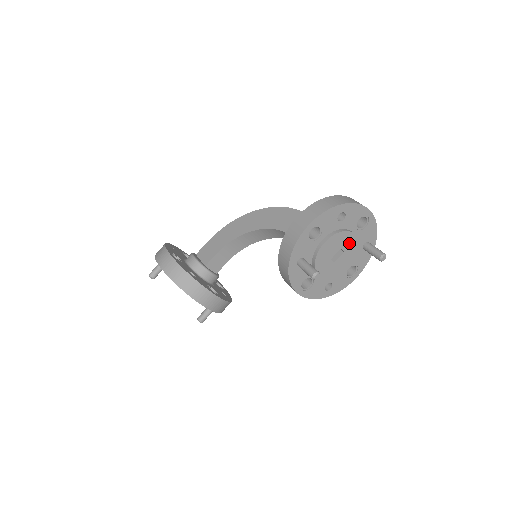
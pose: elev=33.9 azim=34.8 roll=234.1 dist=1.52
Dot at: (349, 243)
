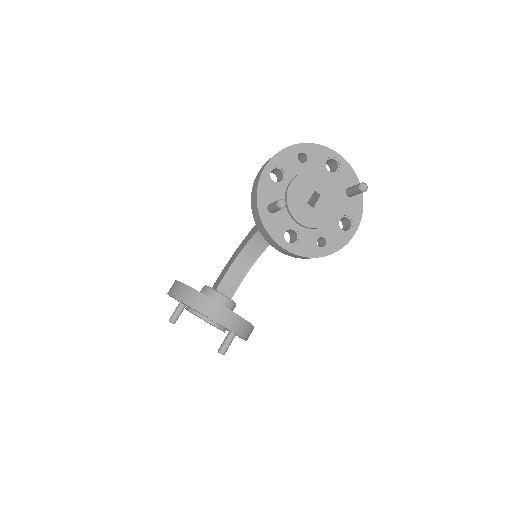
Dot at: (323, 185)
